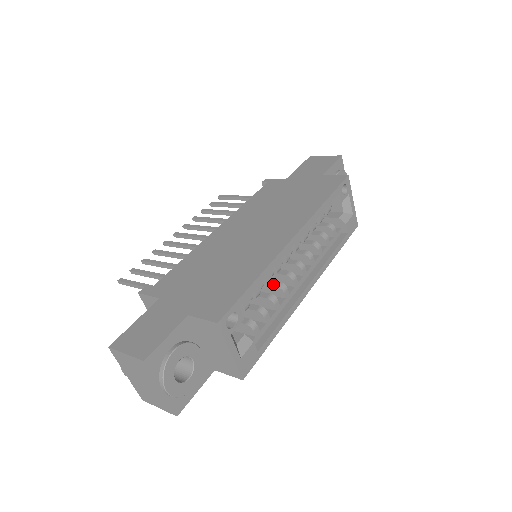
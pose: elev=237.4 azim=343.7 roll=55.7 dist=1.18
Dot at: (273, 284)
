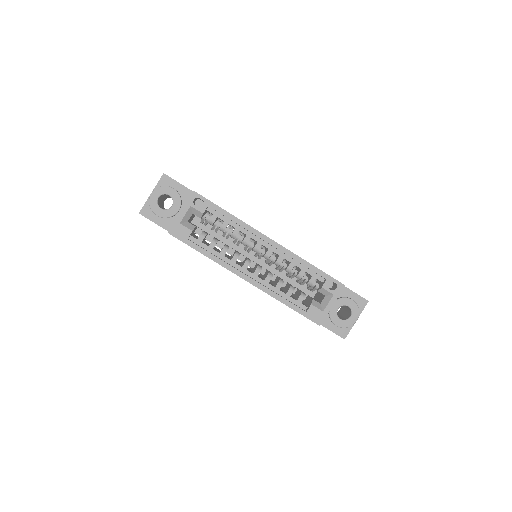
Dot at: (237, 252)
